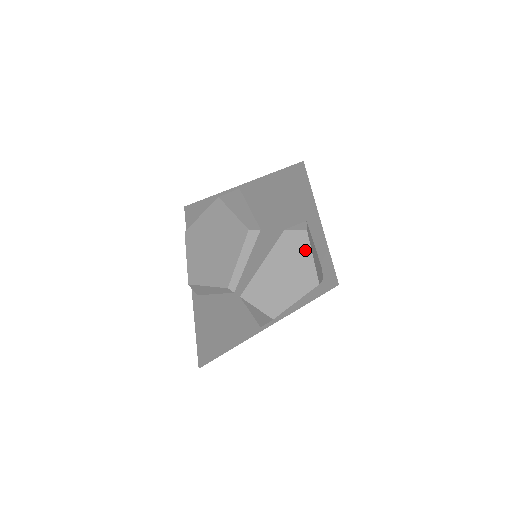
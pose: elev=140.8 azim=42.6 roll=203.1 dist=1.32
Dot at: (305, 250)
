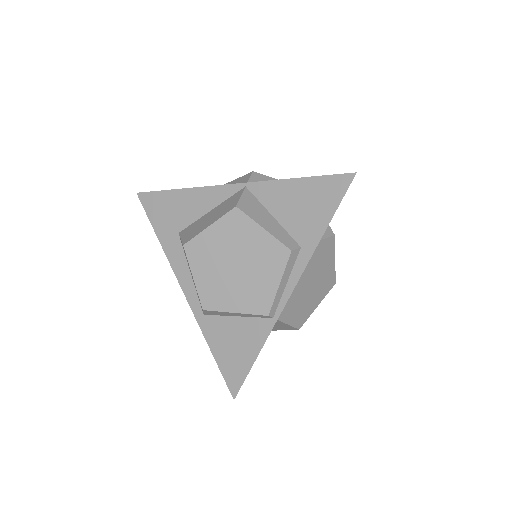
Dot at: (330, 255)
